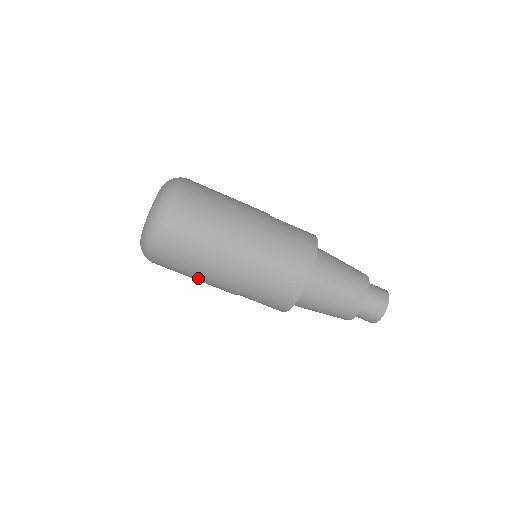
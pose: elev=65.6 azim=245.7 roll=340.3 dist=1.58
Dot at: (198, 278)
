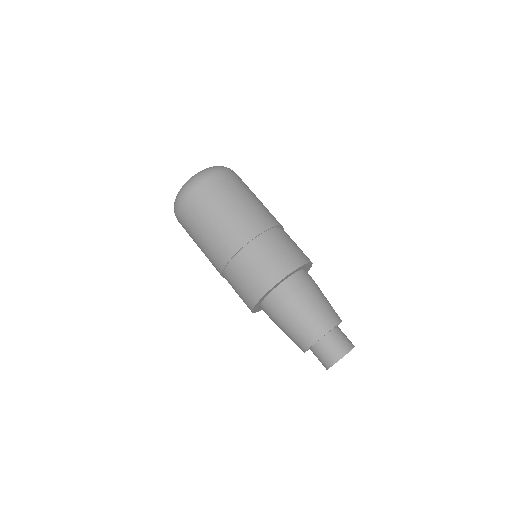
Dot at: (211, 225)
